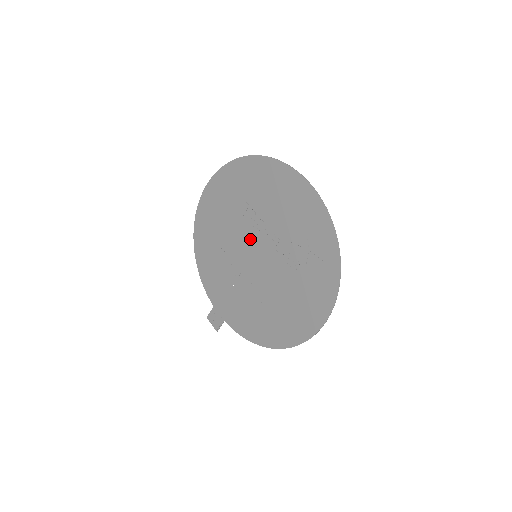
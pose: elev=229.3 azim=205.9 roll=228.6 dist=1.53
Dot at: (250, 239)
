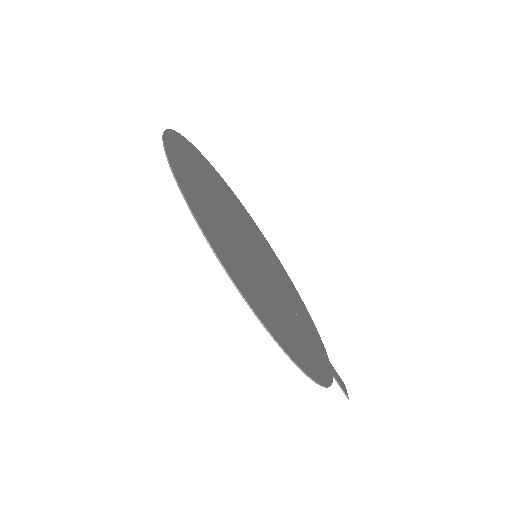
Dot at: (250, 242)
